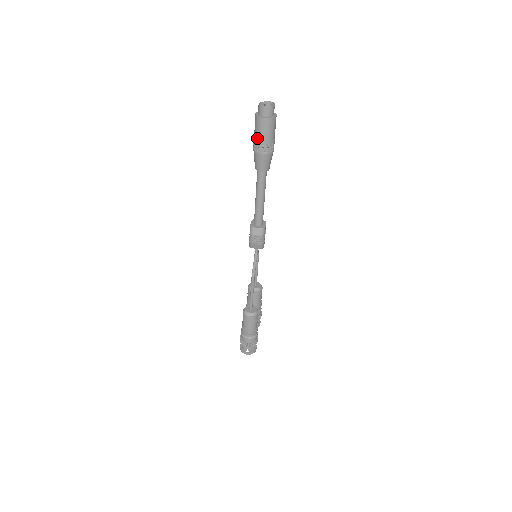
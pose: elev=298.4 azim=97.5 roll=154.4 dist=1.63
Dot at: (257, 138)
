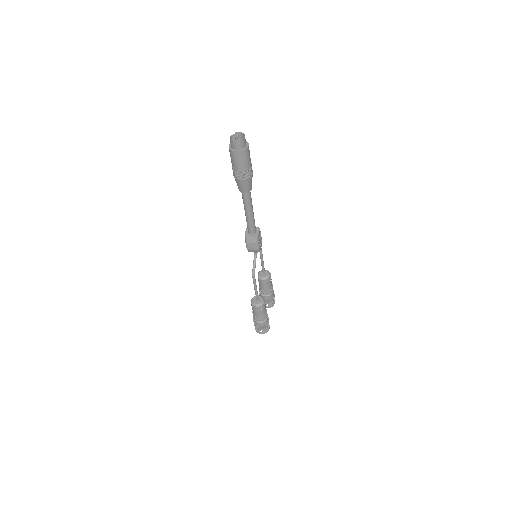
Dot at: (234, 167)
